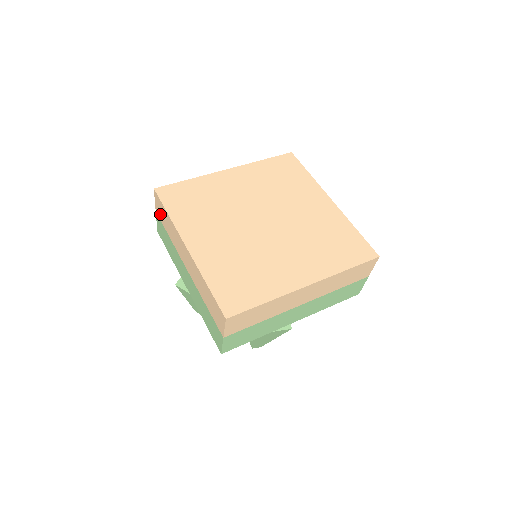
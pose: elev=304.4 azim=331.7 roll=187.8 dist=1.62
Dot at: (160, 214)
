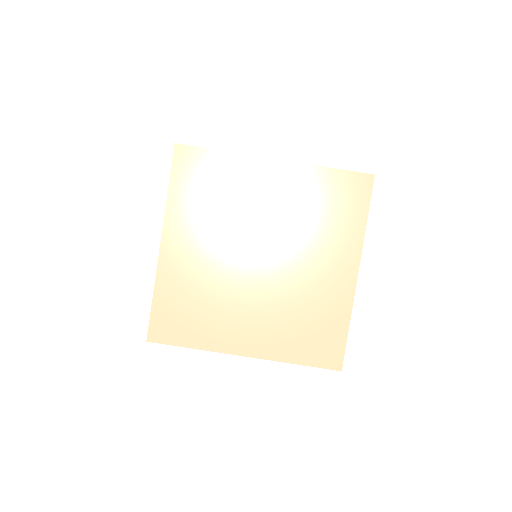
Dot at: occluded
